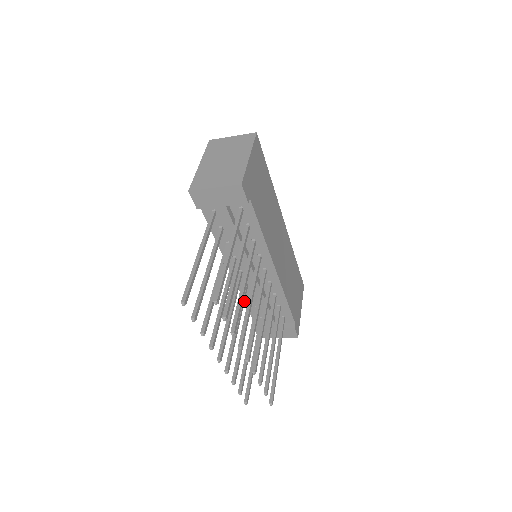
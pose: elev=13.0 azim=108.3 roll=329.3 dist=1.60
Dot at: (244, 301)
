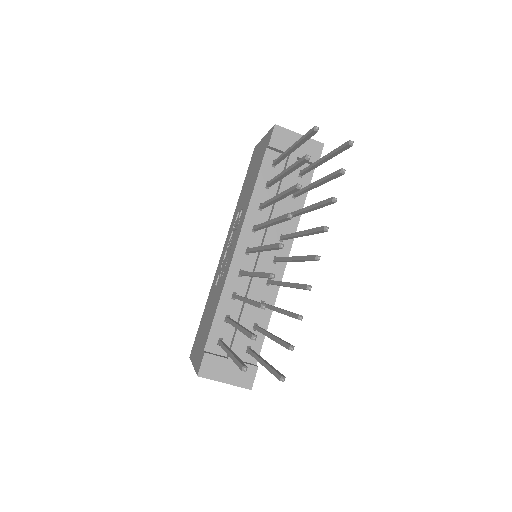
Dot at: occluded
